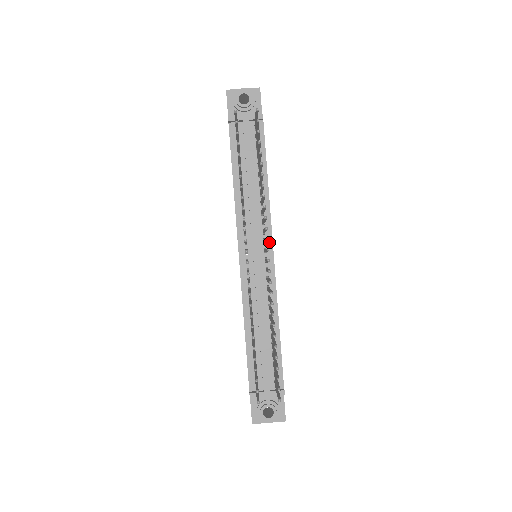
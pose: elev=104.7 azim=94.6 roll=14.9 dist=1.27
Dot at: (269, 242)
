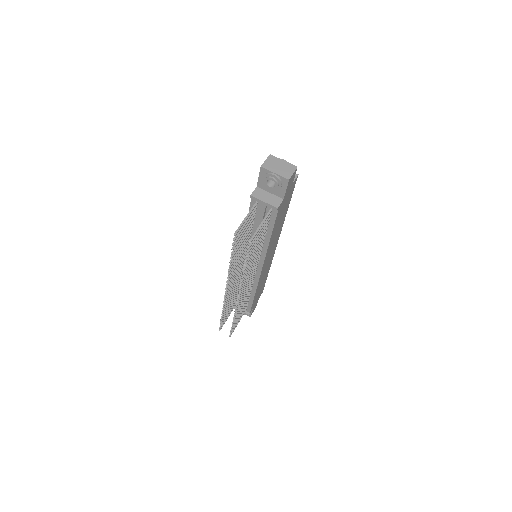
Dot at: (261, 264)
